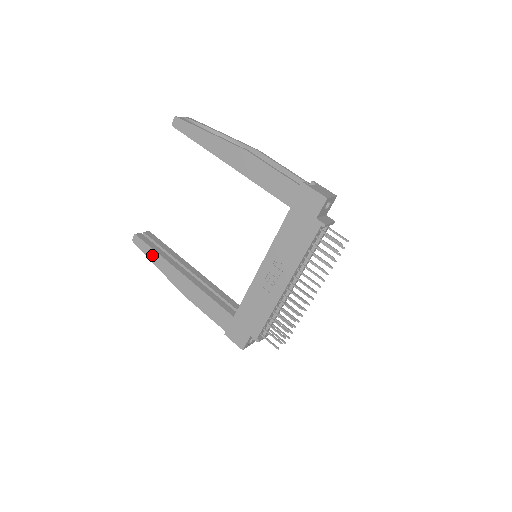
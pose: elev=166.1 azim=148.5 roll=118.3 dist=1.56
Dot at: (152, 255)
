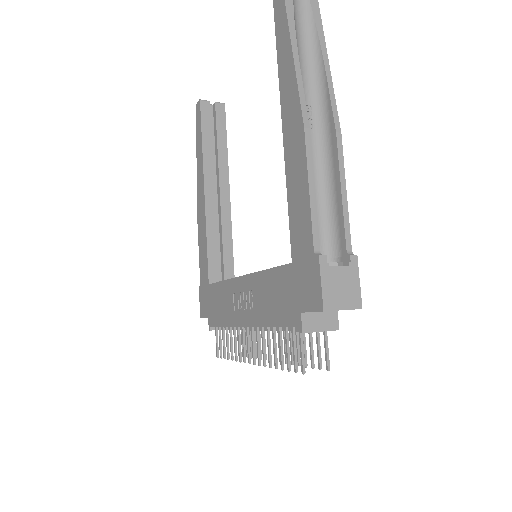
Dot at: (199, 140)
